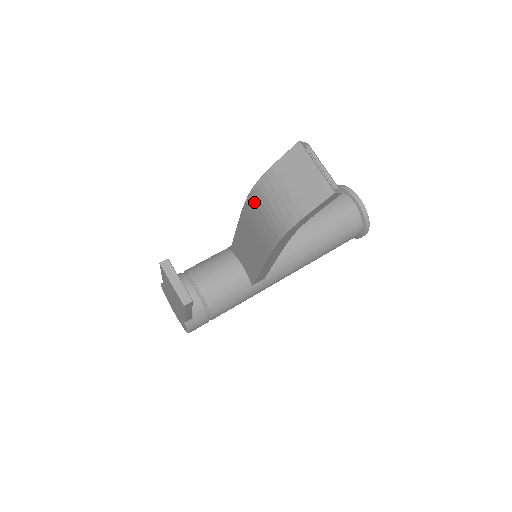
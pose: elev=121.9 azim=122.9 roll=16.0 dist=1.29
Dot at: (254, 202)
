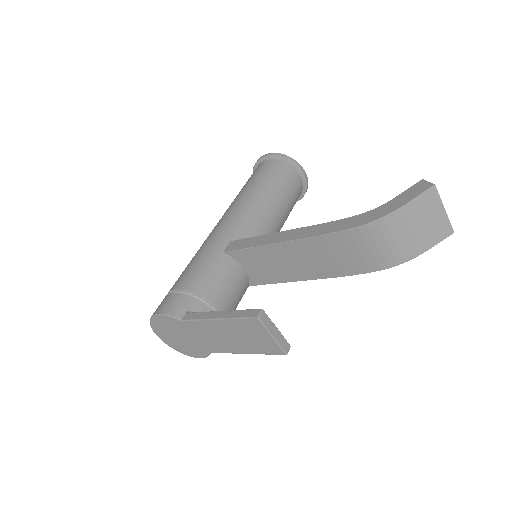
Dot at: (360, 236)
